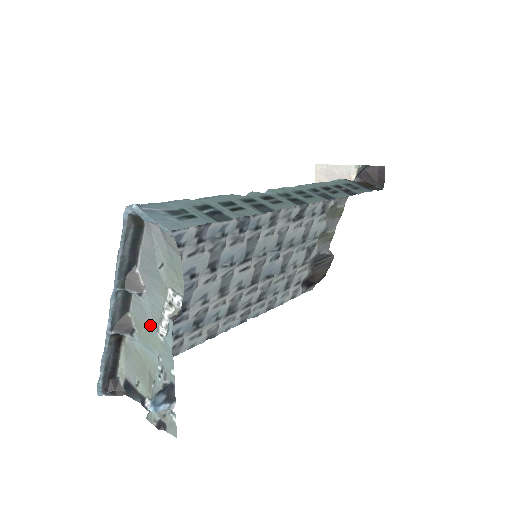
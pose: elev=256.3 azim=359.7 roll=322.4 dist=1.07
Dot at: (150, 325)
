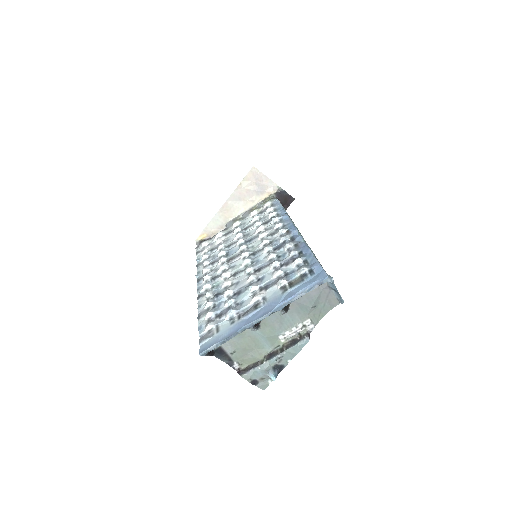
Dot at: (277, 329)
